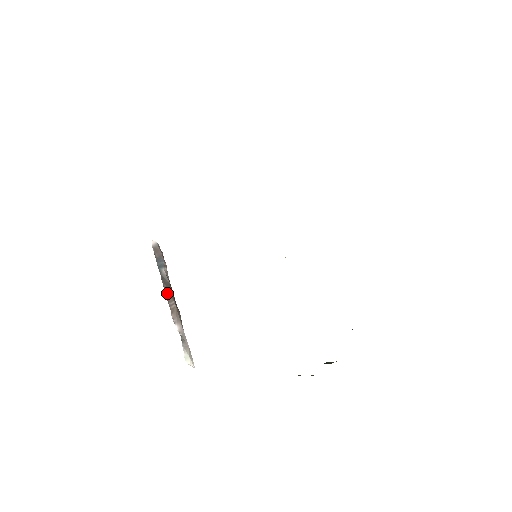
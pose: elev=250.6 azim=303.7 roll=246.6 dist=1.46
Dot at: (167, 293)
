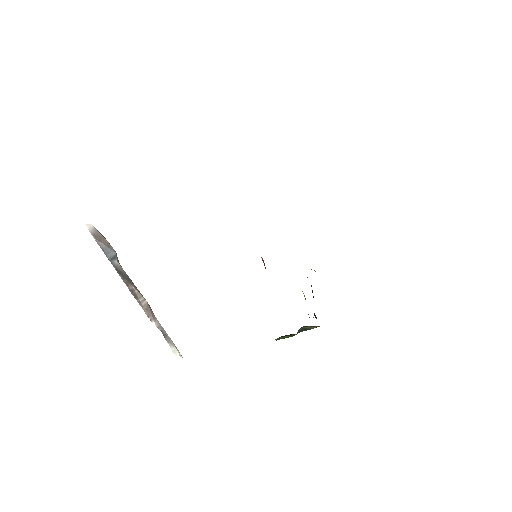
Dot at: (132, 289)
